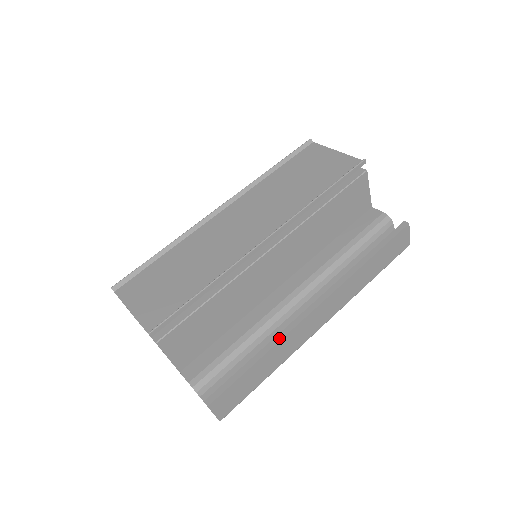
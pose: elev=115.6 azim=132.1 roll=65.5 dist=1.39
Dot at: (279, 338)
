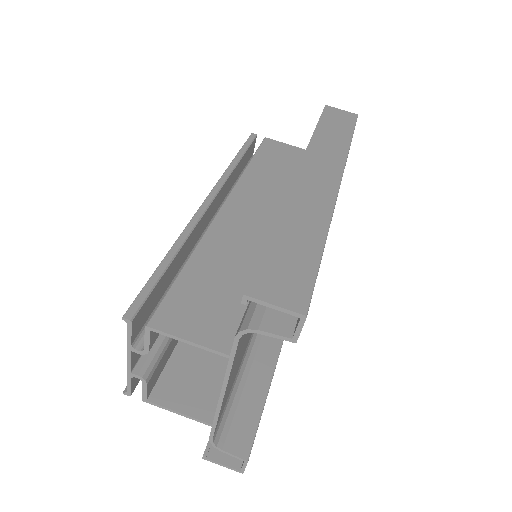
Dot at: (281, 206)
